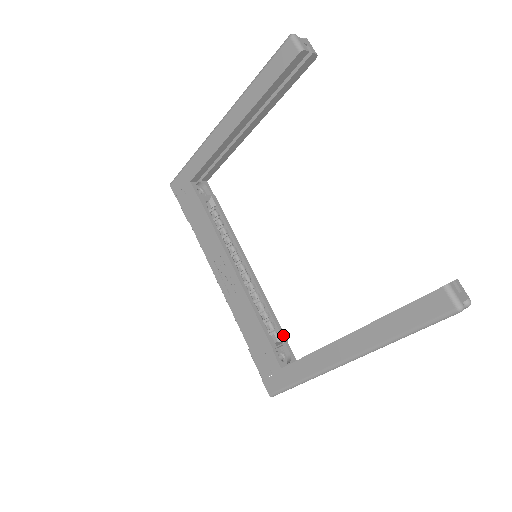
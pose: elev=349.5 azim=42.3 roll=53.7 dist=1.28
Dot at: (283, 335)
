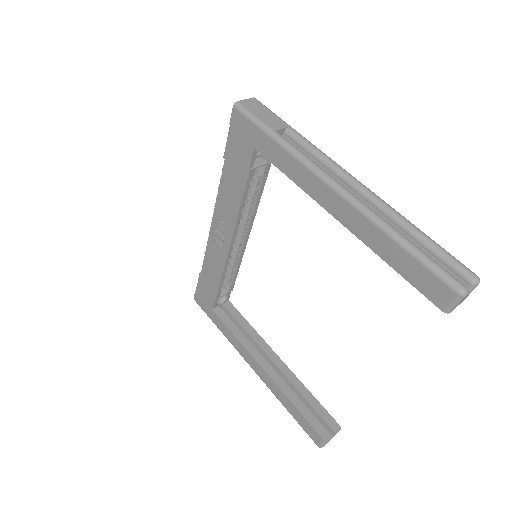
Dot at: (232, 287)
